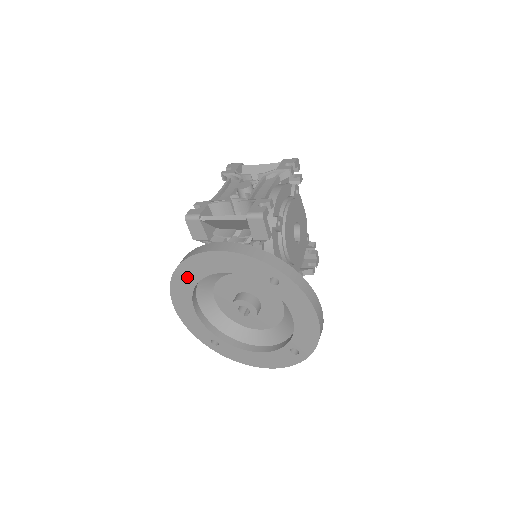
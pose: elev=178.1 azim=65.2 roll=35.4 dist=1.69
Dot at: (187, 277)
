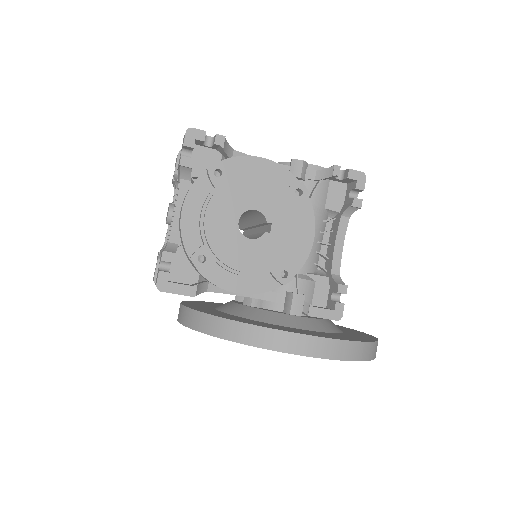
Dot at: occluded
